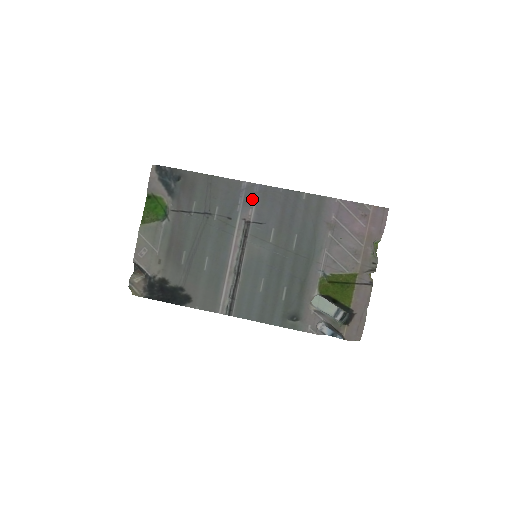
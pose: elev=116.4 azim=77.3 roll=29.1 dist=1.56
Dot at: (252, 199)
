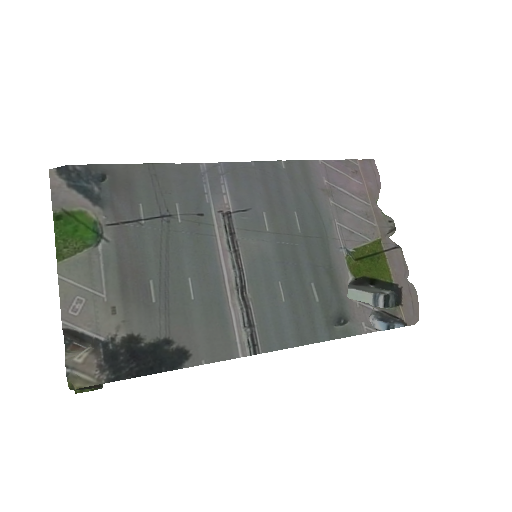
Dot at: (221, 183)
